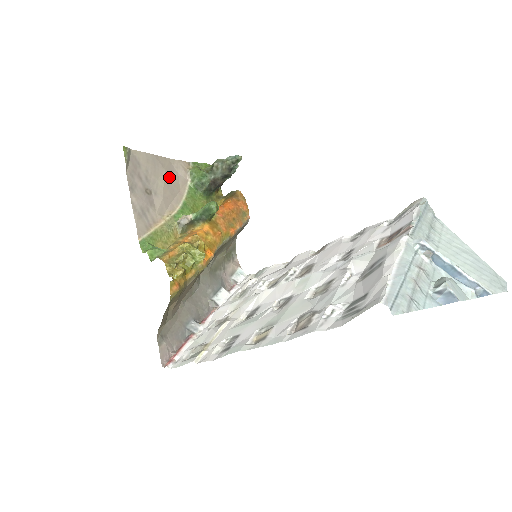
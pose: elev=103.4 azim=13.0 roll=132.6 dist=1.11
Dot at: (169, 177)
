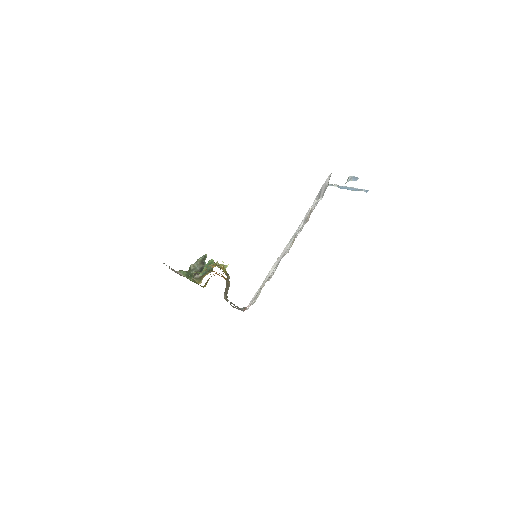
Dot at: occluded
